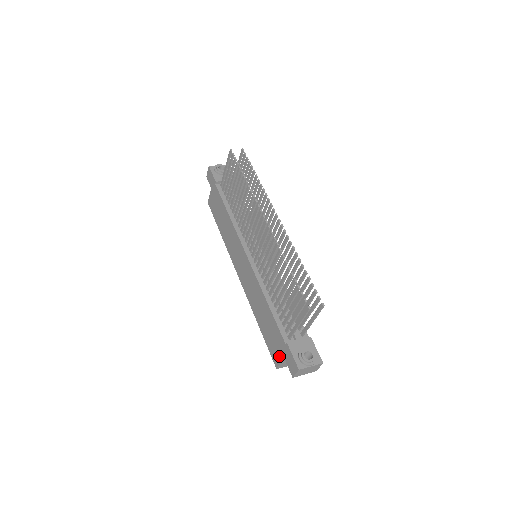
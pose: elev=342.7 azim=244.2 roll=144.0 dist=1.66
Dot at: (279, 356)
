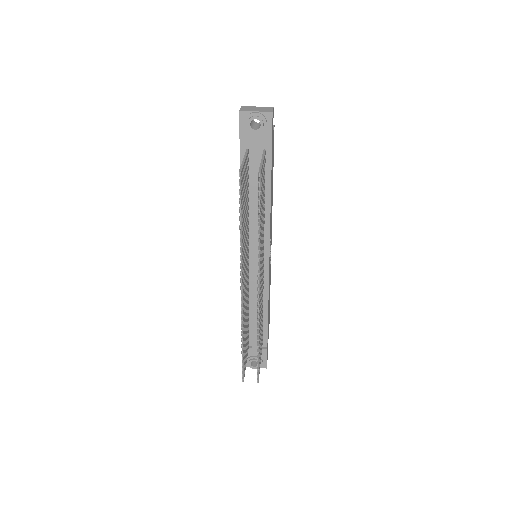
Dot at: occluded
